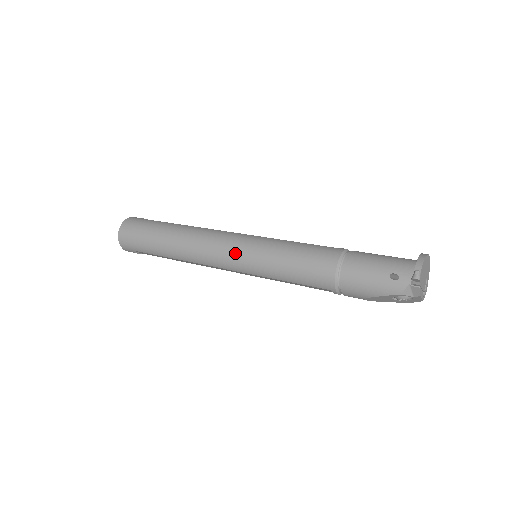
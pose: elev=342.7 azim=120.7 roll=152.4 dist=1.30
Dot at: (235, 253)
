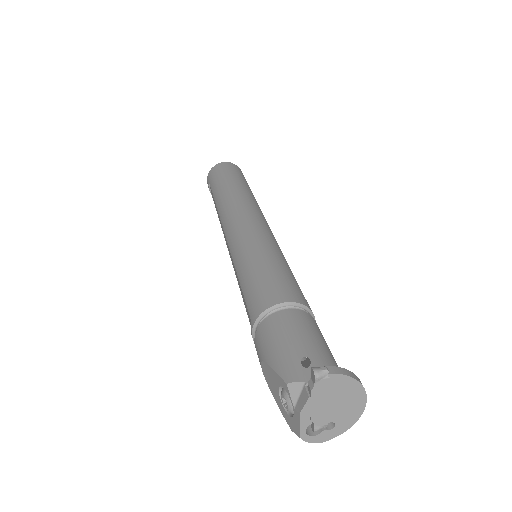
Dot at: (245, 228)
